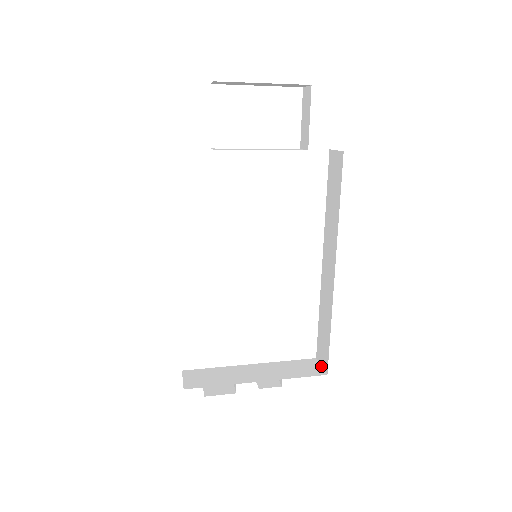
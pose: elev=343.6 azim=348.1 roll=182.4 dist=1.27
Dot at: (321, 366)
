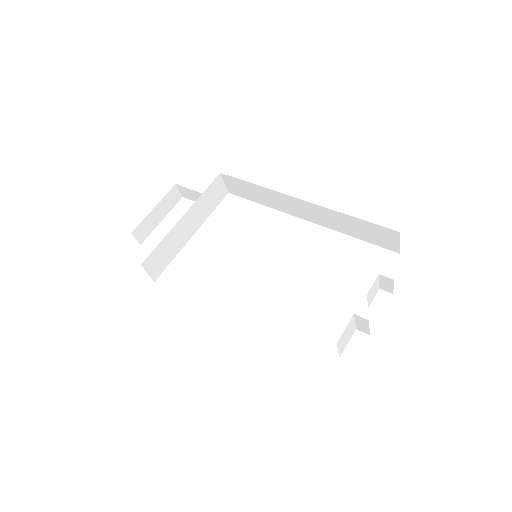
Dot at: (399, 244)
